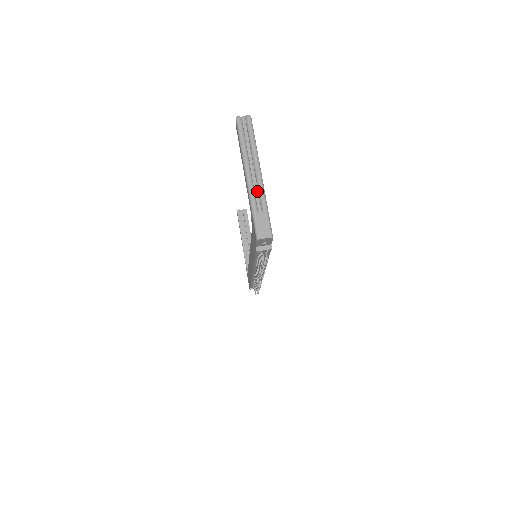
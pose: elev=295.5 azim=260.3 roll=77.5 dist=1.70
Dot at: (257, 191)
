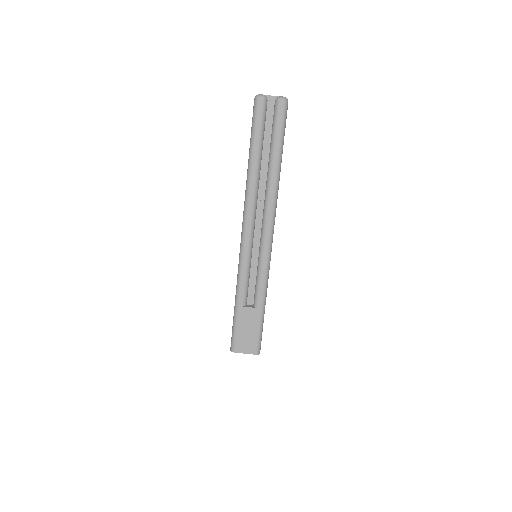
Dot at: (256, 263)
